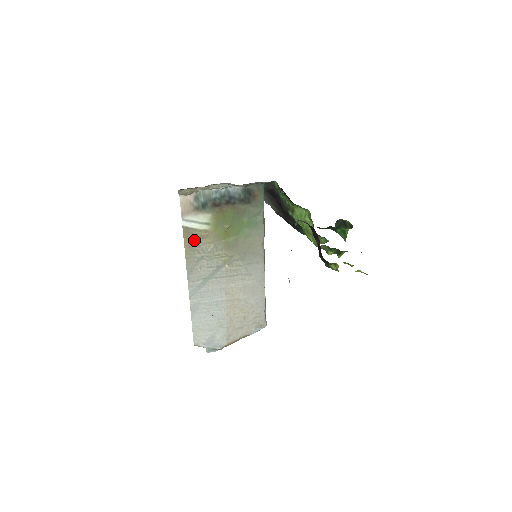
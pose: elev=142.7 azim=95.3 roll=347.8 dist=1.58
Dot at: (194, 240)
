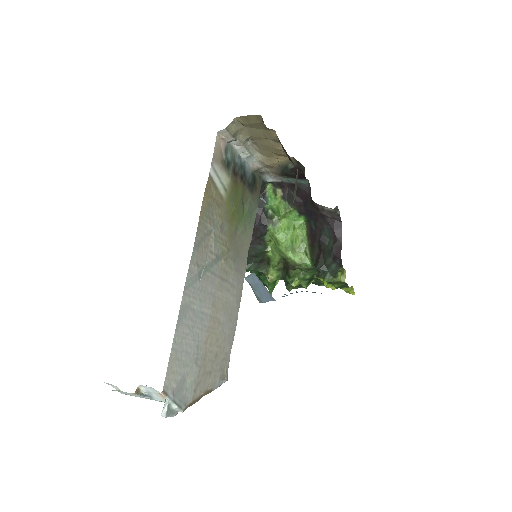
Dot at: (211, 201)
